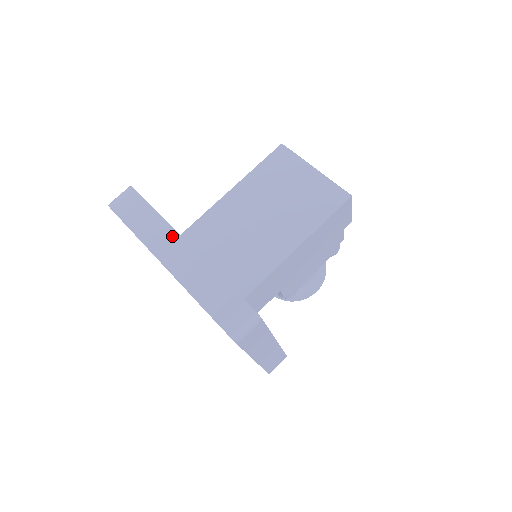
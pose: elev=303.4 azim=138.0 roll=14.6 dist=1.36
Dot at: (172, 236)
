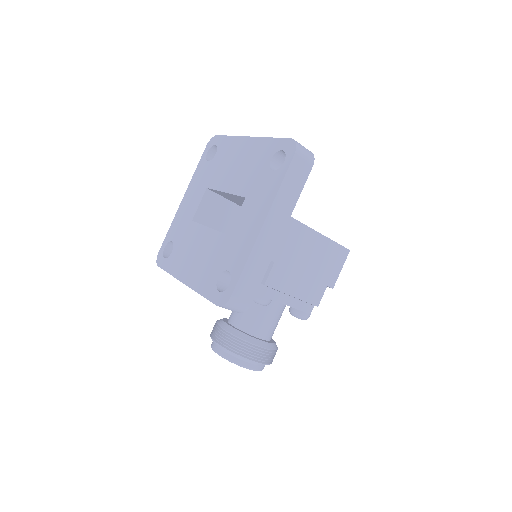
Dot at: occluded
